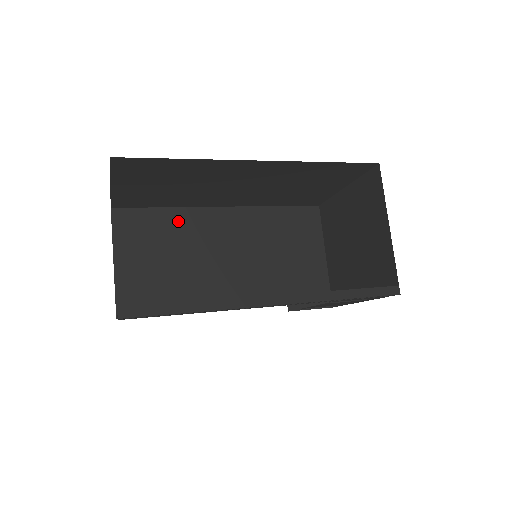
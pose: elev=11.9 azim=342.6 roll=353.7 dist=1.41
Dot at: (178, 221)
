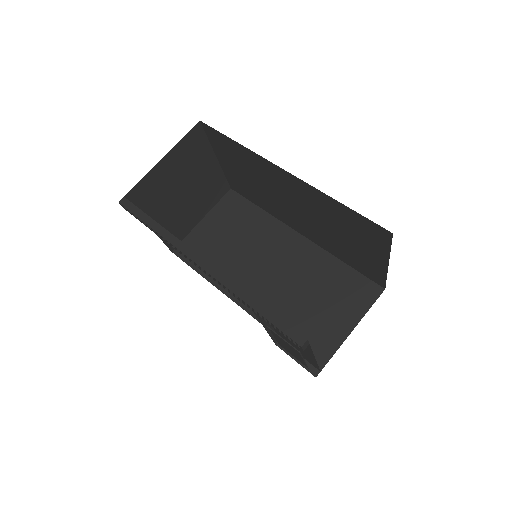
Dot at: (261, 222)
